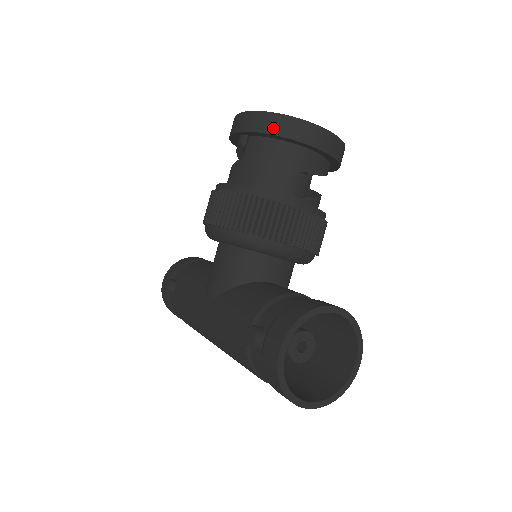
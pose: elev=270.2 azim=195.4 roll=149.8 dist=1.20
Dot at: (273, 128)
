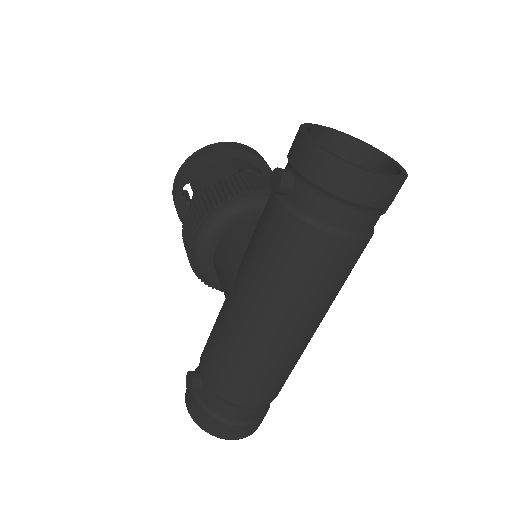
Dot at: (202, 155)
